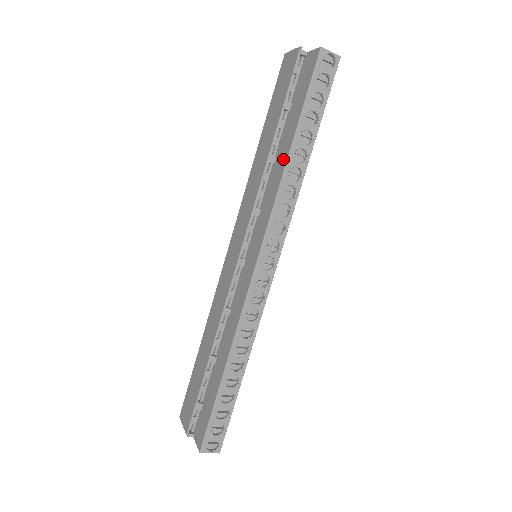
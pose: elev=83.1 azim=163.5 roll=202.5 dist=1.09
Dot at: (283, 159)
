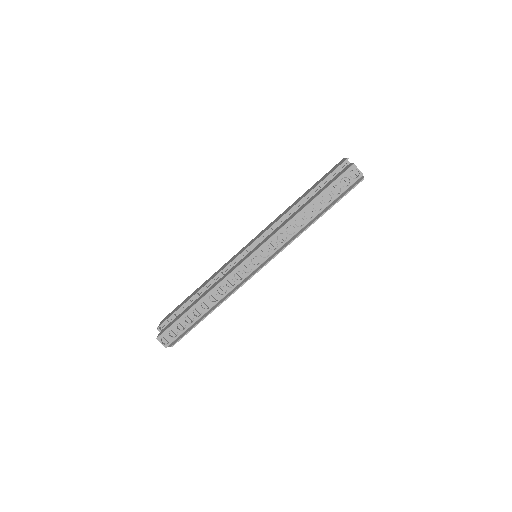
Dot at: (299, 210)
